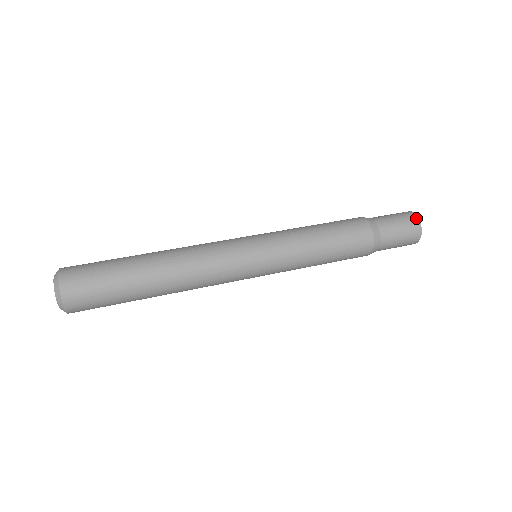
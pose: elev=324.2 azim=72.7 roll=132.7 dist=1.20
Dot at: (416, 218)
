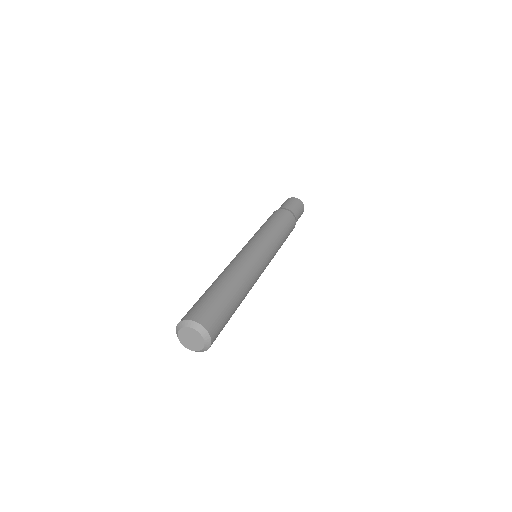
Dot at: (288, 199)
